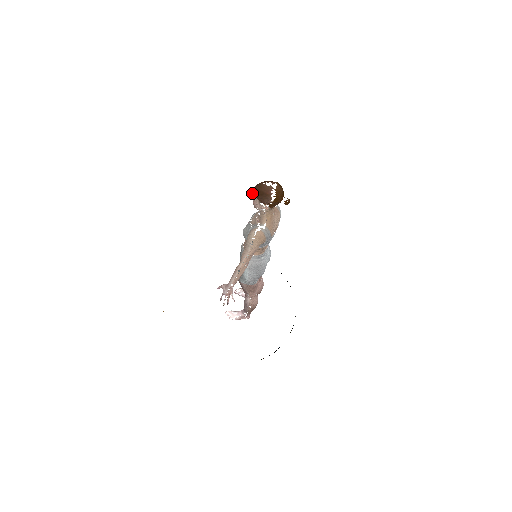
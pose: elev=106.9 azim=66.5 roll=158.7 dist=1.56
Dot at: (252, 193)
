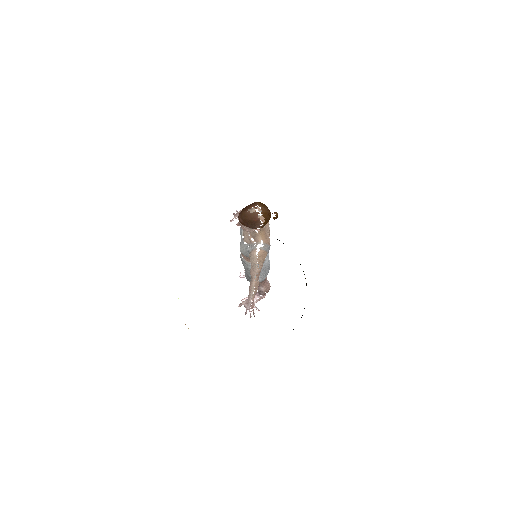
Dot at: (238, 222)
